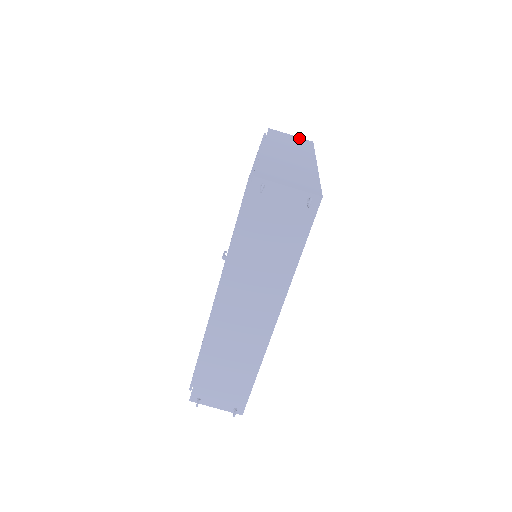
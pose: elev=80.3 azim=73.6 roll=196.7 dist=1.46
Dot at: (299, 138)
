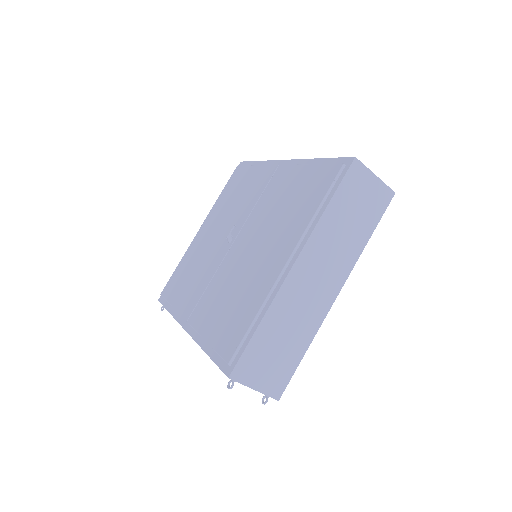
Dot at: (380, 188)
